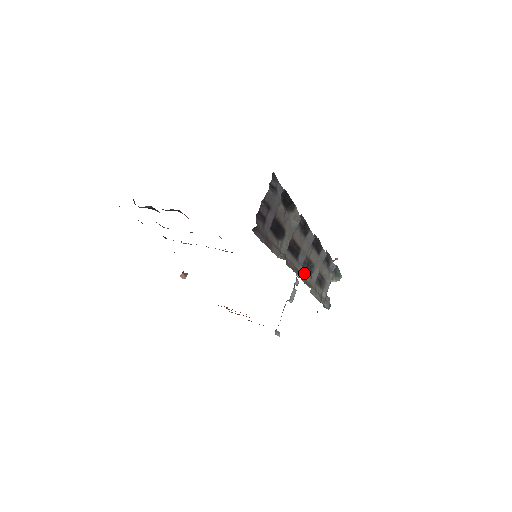
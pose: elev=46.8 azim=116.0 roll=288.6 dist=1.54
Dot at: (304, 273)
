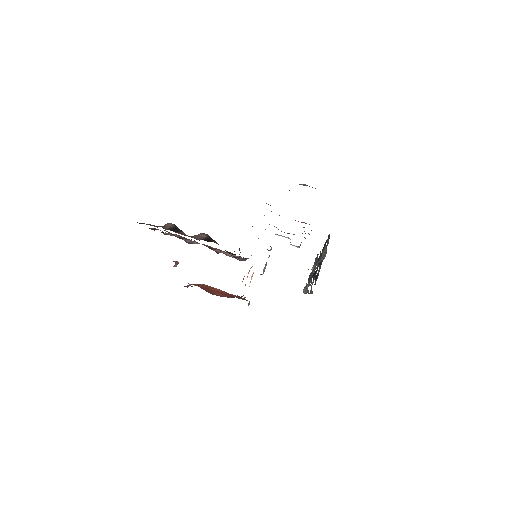
Dot at: occluded
